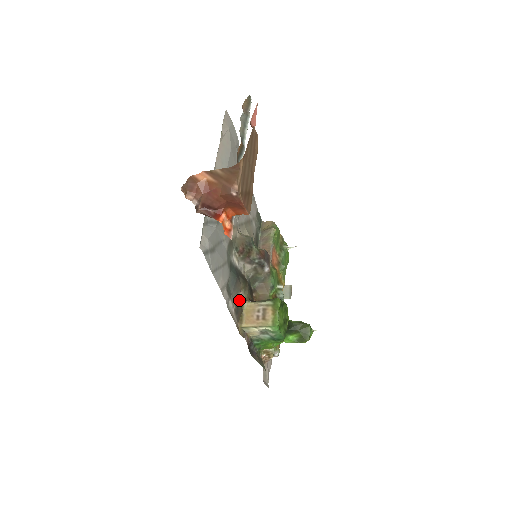
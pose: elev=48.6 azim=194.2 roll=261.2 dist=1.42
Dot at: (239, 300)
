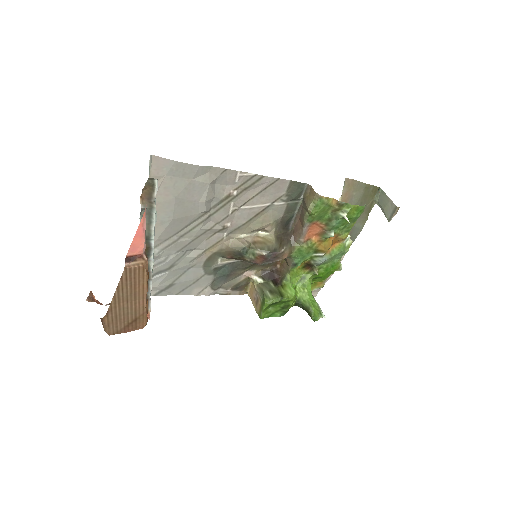
Dot at: (242, 278)
